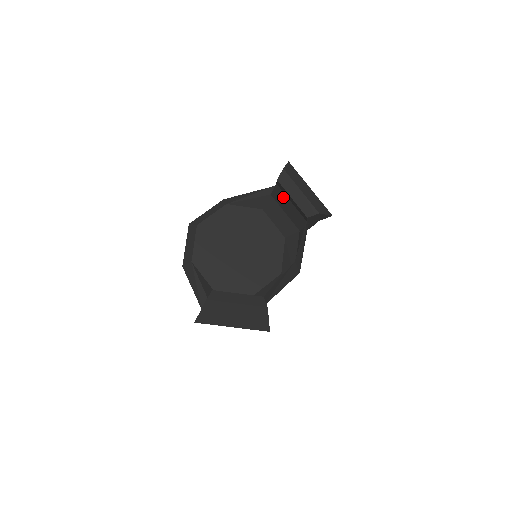
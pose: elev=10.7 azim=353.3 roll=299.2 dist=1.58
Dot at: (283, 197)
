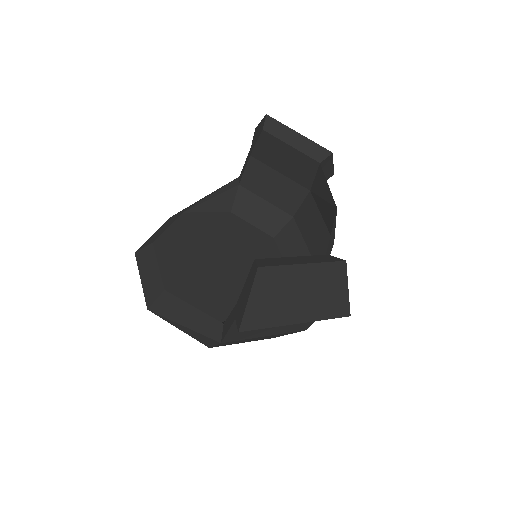
Dot at: (263, 173)
